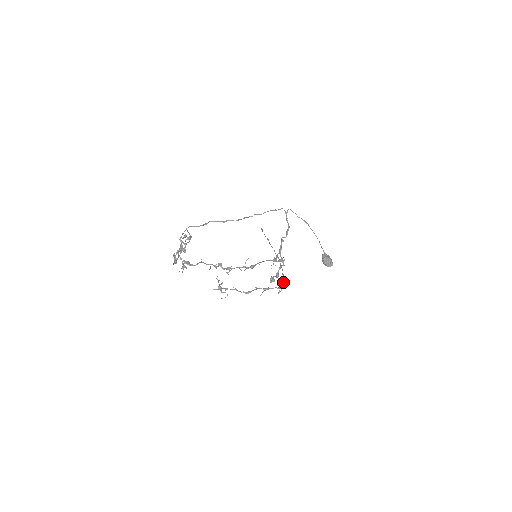
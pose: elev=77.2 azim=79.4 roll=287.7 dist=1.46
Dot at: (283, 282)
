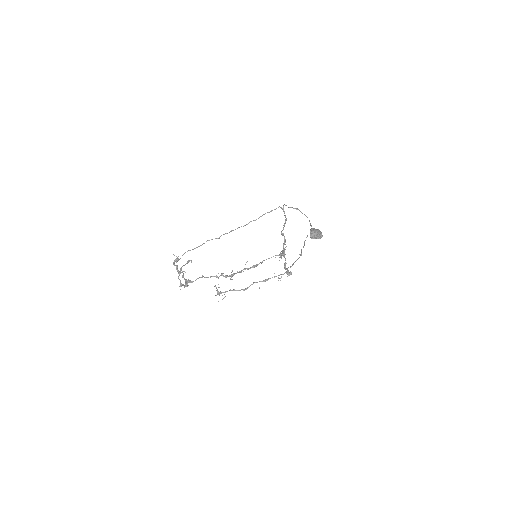
Dot at: occluded
